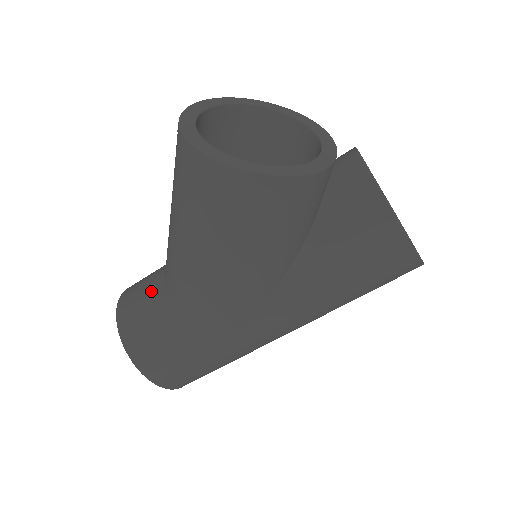
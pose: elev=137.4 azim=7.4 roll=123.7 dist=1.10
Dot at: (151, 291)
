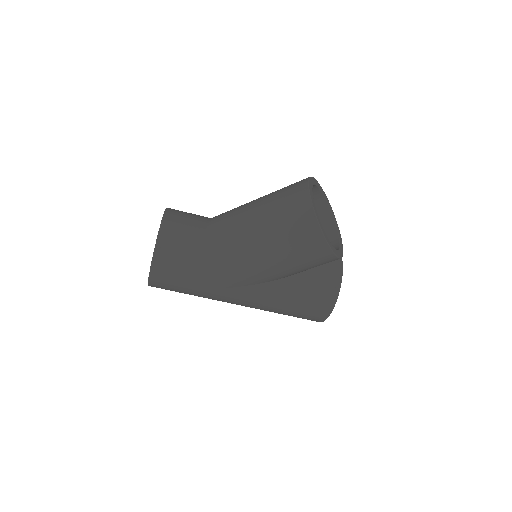
Dot at: (194, 227)
